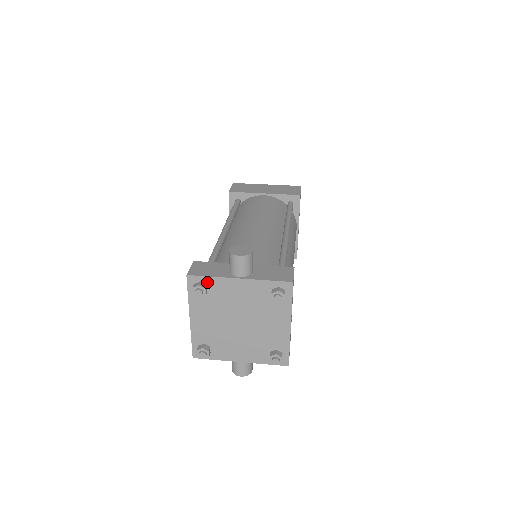
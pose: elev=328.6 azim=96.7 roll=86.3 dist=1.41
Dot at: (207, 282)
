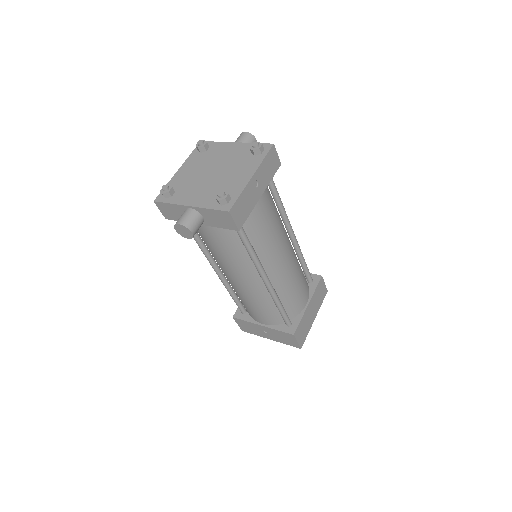
Dot at: (211, 145)
